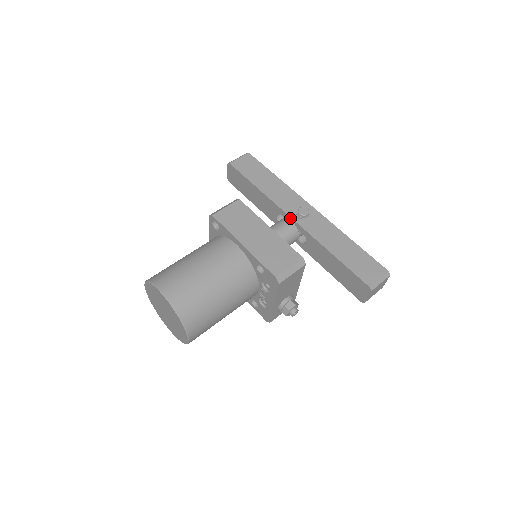
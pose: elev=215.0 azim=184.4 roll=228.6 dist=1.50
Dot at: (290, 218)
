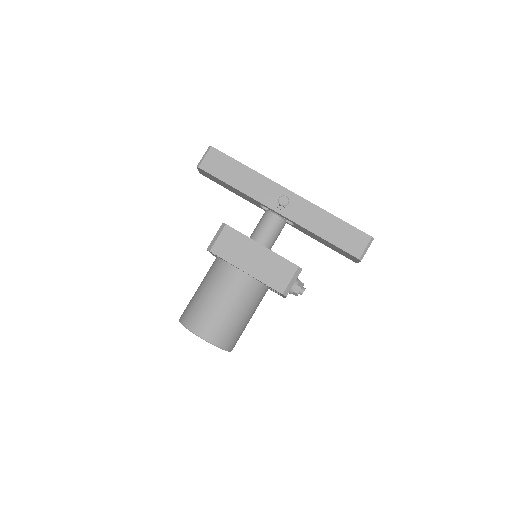
Dot at: (274, 211)
